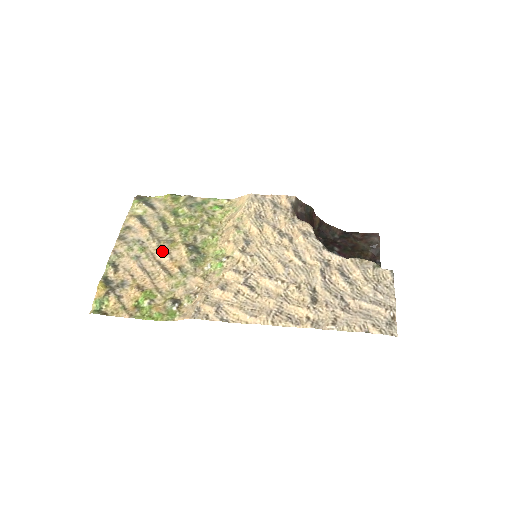
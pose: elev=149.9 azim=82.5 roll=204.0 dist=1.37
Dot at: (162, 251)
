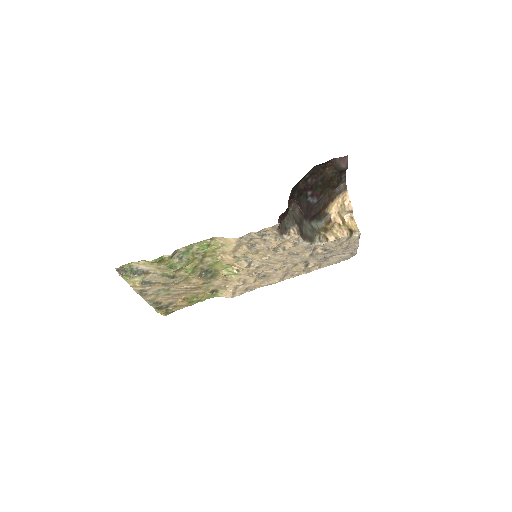
Dot at: (183, 285)
